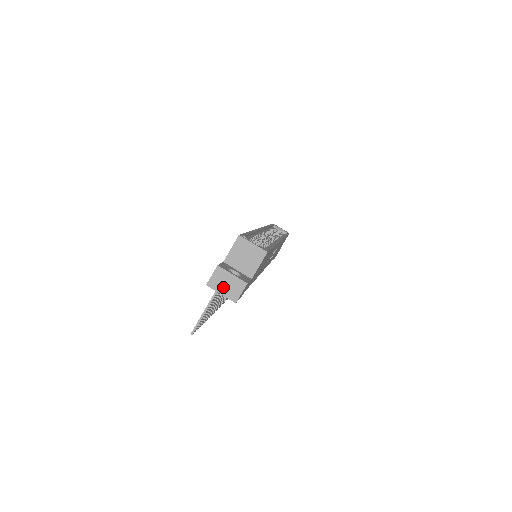
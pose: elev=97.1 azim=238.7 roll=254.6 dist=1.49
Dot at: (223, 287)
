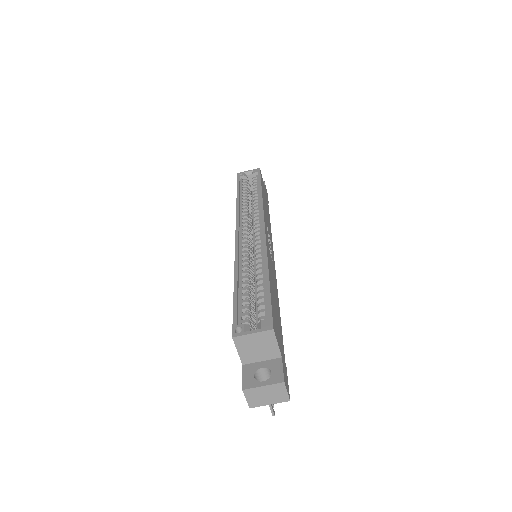
Dot at: (266, 399)
